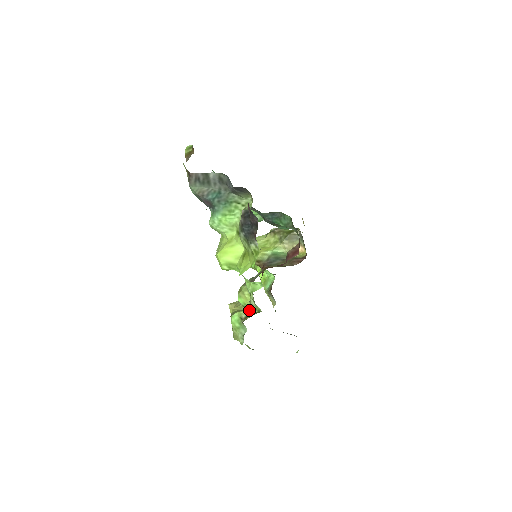
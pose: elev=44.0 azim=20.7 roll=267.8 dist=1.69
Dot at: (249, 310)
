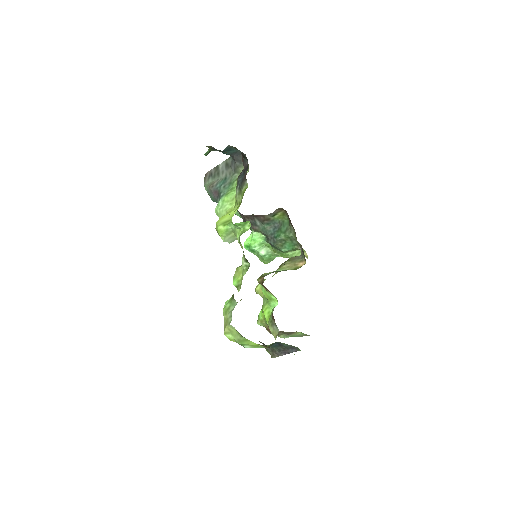
Dot at: (241, 284)
